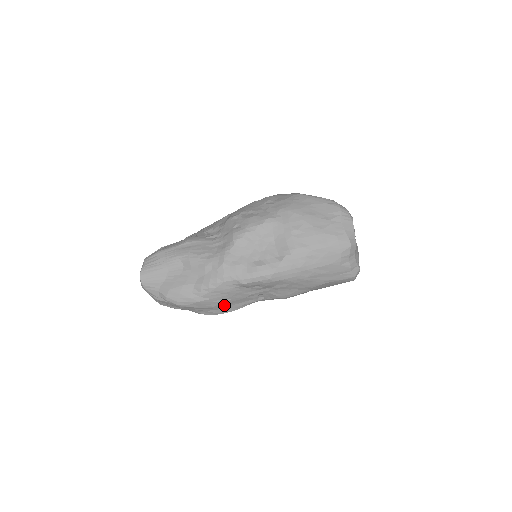
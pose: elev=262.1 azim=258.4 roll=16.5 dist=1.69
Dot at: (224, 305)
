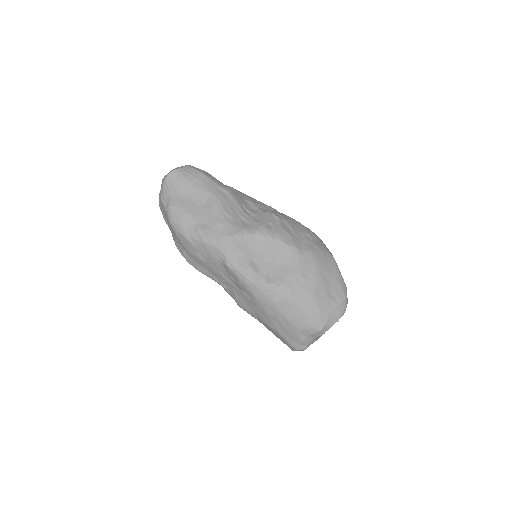
Dot at: (197, 260)
